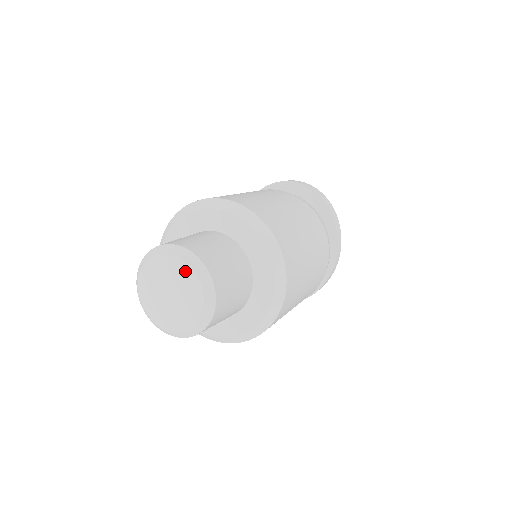
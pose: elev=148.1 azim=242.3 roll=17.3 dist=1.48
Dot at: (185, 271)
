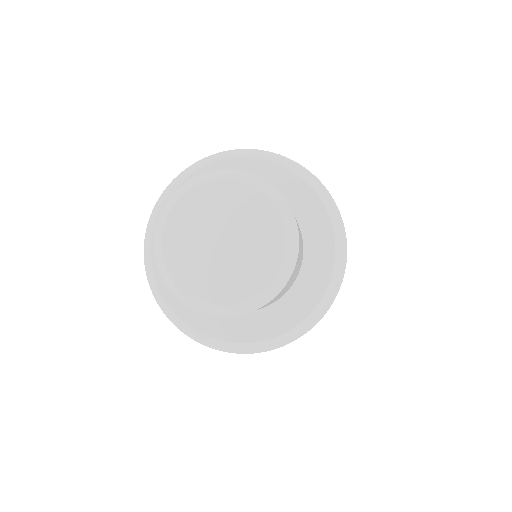
Dot at: (246, 196)
